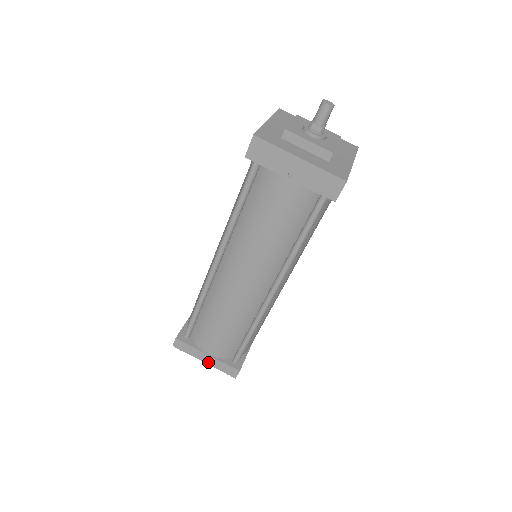
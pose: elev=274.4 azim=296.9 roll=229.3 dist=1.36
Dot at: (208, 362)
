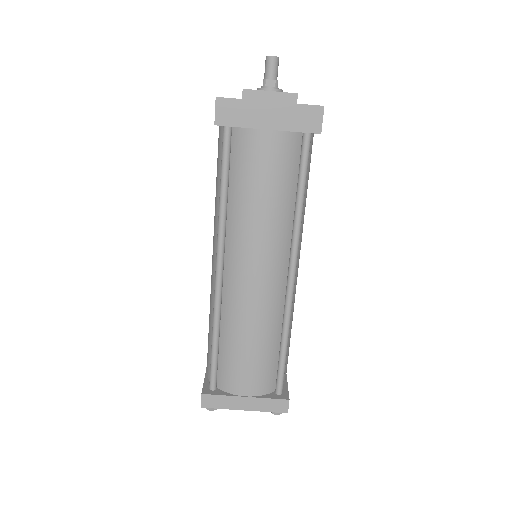
Dot at: (249, 407)
